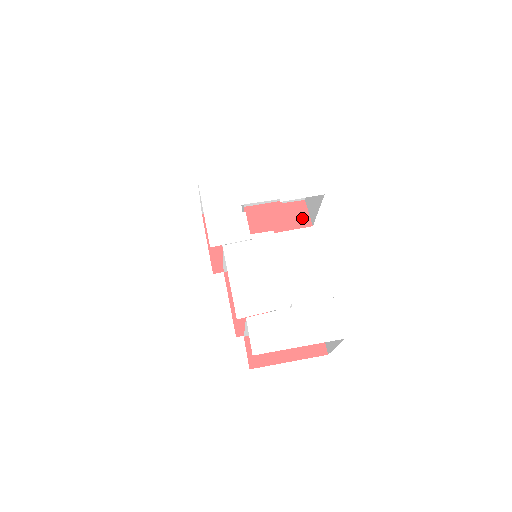
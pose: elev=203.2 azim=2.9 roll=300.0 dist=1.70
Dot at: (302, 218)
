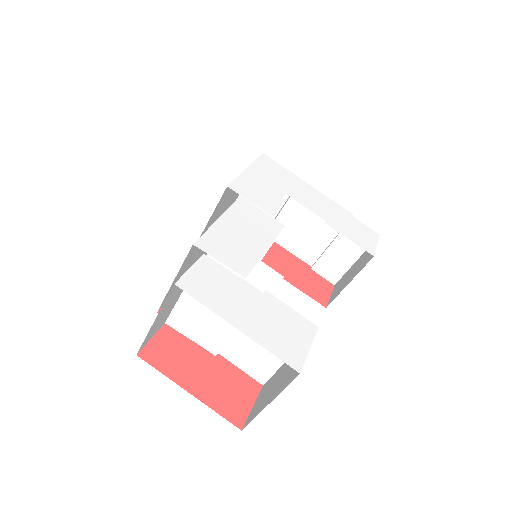
Dot at: (320, 293)
